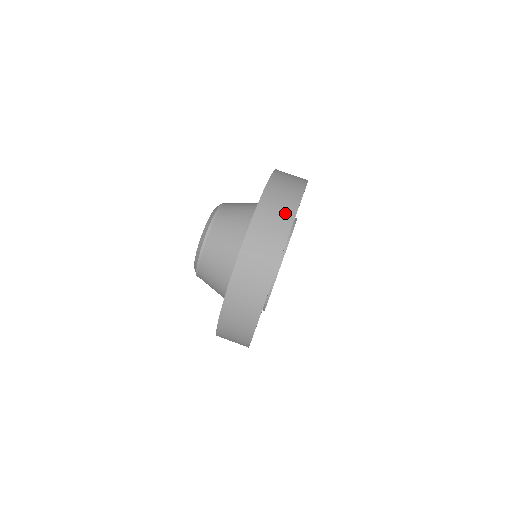
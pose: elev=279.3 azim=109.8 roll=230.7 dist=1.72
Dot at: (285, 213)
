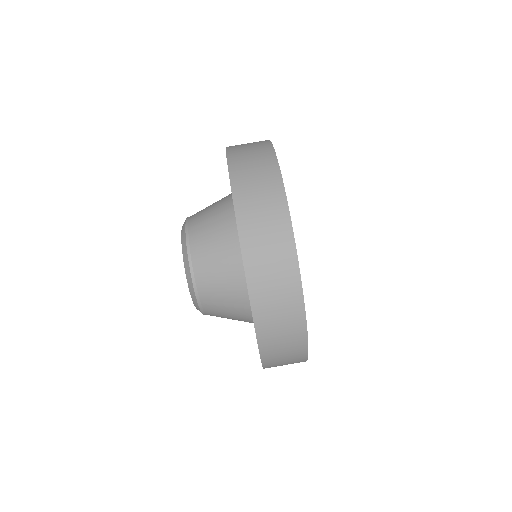
Dot at: (263, 159)
